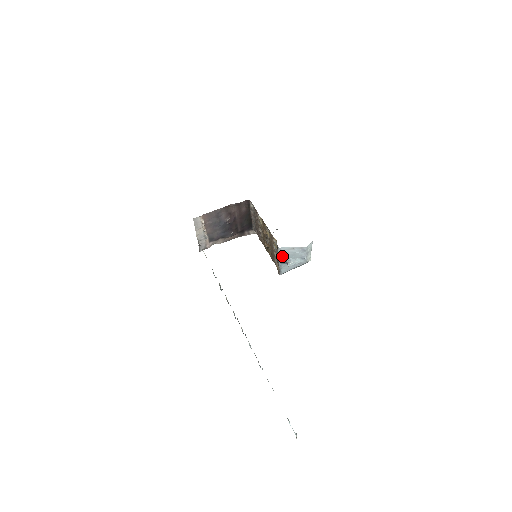
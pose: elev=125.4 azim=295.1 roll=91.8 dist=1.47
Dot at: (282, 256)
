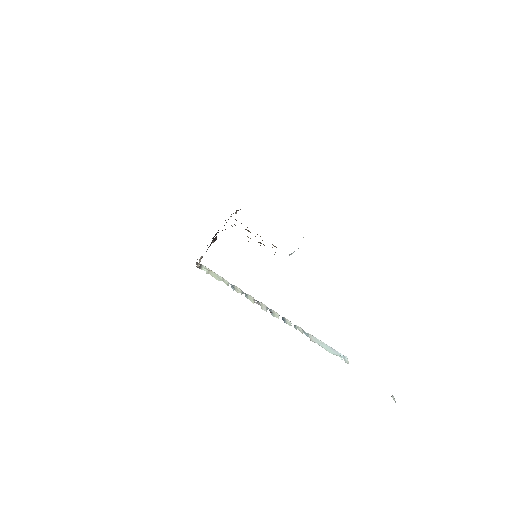
Dot at: occluded
